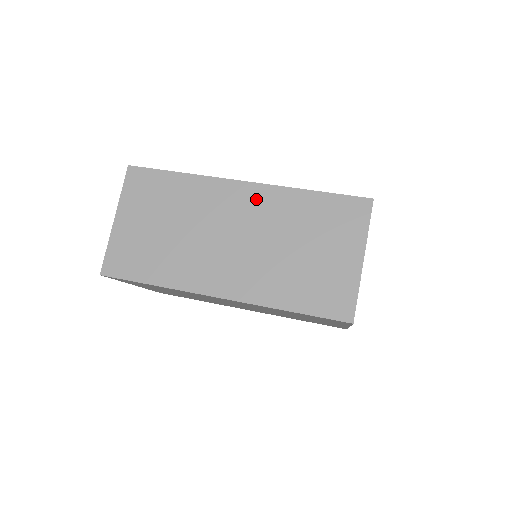
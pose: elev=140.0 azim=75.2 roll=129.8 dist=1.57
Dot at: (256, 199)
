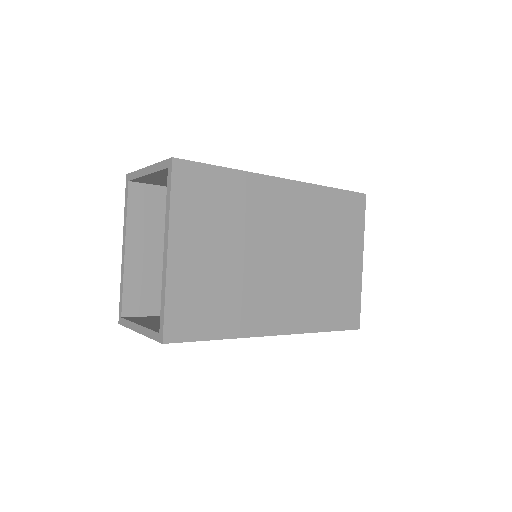
Dot at: occluded
